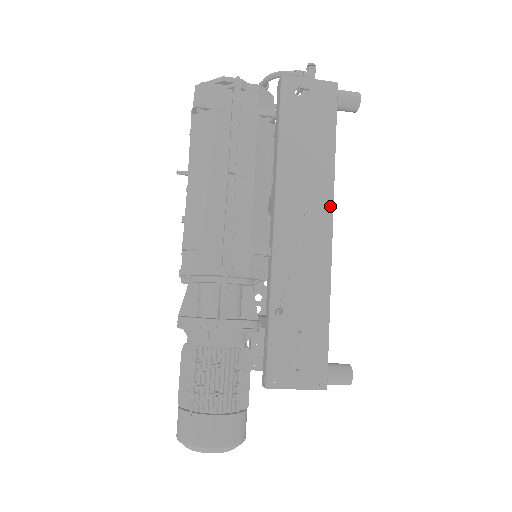
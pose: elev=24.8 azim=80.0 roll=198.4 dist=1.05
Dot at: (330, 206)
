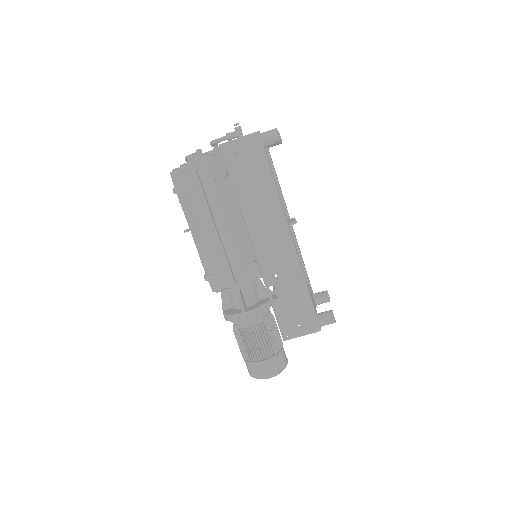
Dot at: (284, 221)
